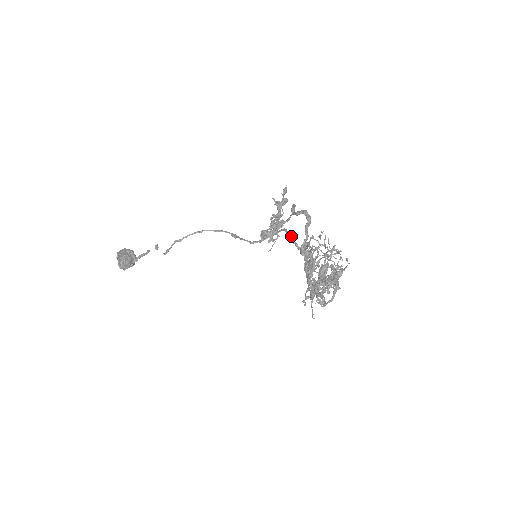
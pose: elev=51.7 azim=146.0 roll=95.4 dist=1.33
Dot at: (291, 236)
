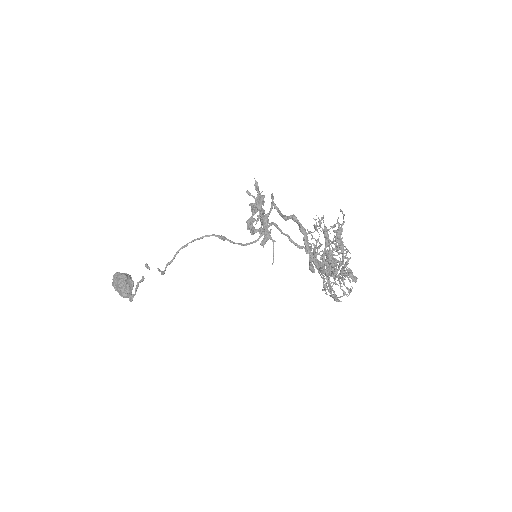
Dot at: (286, 235)
